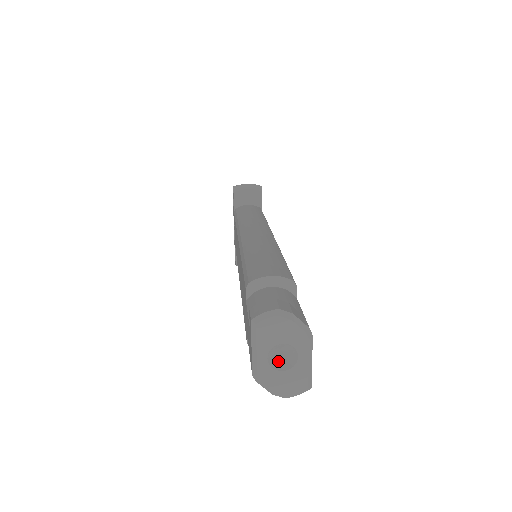
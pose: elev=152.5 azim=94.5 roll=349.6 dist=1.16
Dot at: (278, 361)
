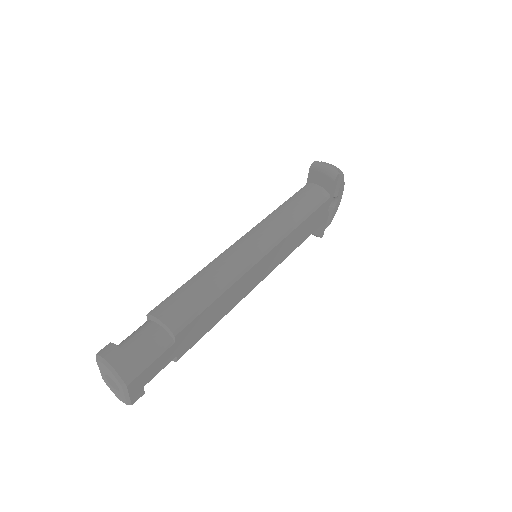
Dot at: occluded
